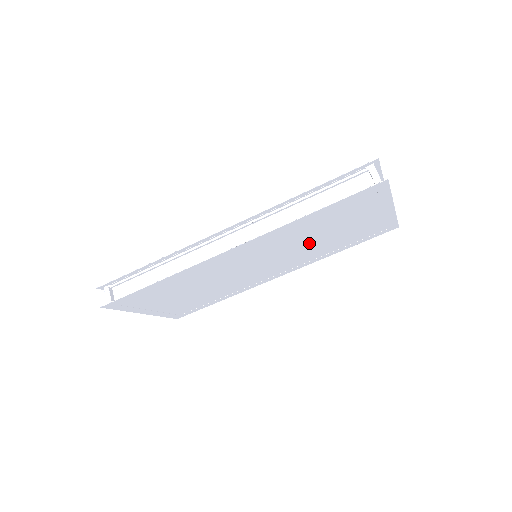
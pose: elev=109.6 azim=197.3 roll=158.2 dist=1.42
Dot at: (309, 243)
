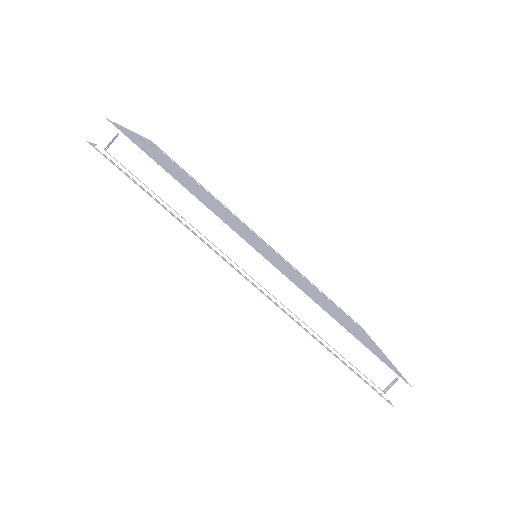
Dot at: occluded
